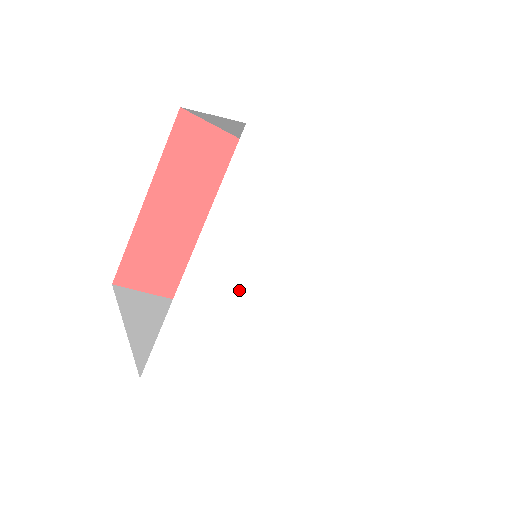
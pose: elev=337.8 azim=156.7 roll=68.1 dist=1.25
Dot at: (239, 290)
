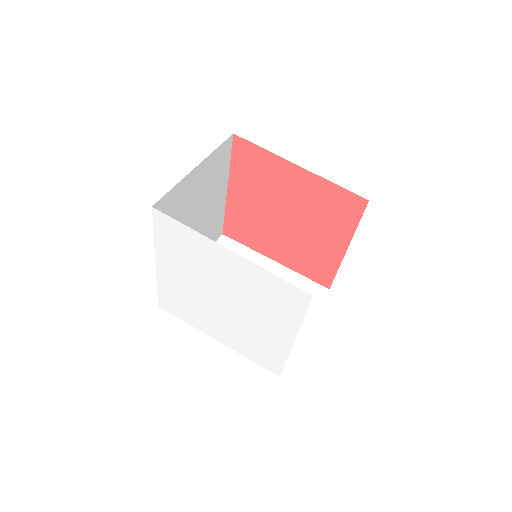
Dot at: (186, 286)
